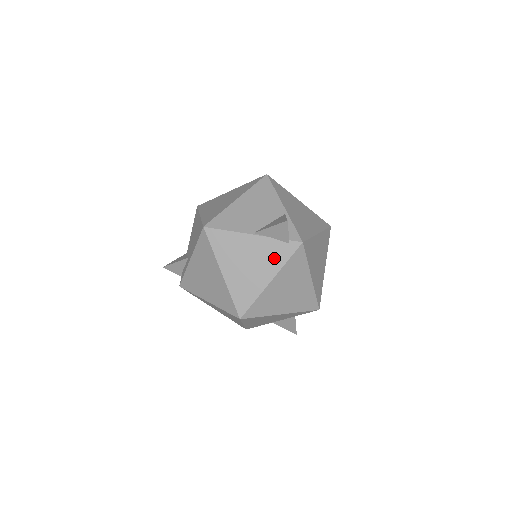
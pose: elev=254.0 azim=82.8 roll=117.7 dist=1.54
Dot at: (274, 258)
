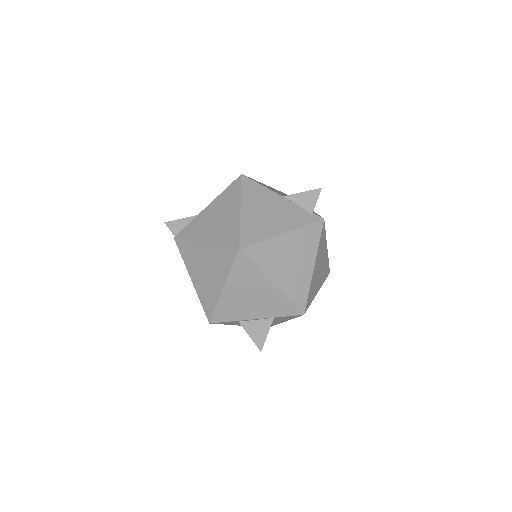
Dot at: (294, 219)
